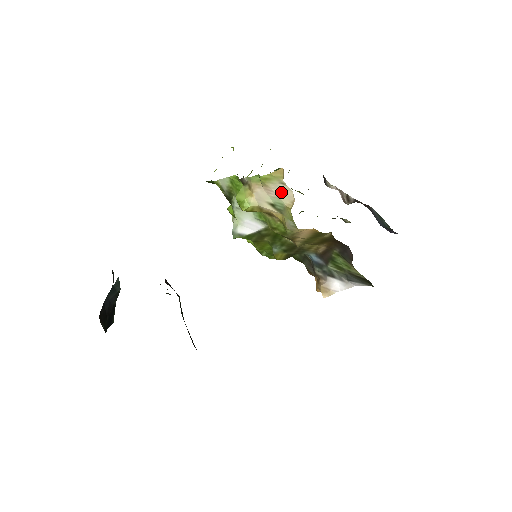
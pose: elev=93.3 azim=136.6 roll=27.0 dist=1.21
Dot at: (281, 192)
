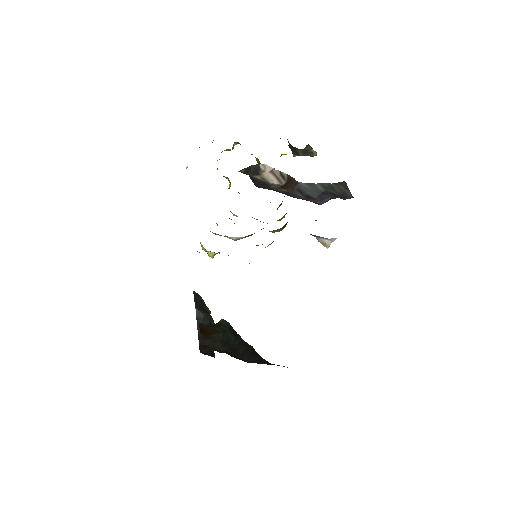
Dot at: occluded
